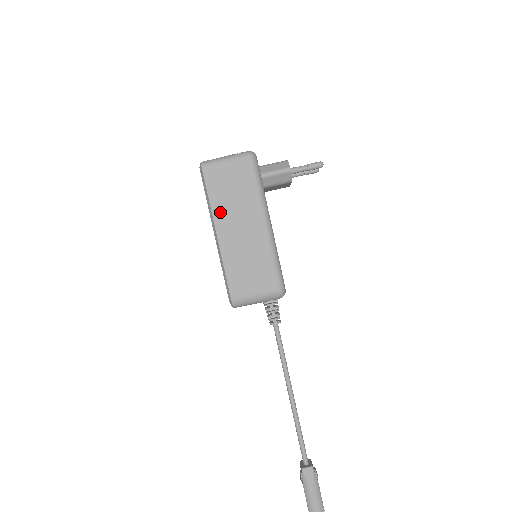
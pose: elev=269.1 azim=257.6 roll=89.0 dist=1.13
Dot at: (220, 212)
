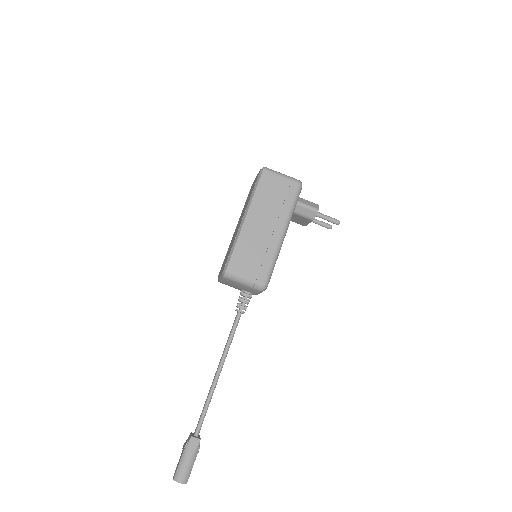
Dot at: (257, 206)
